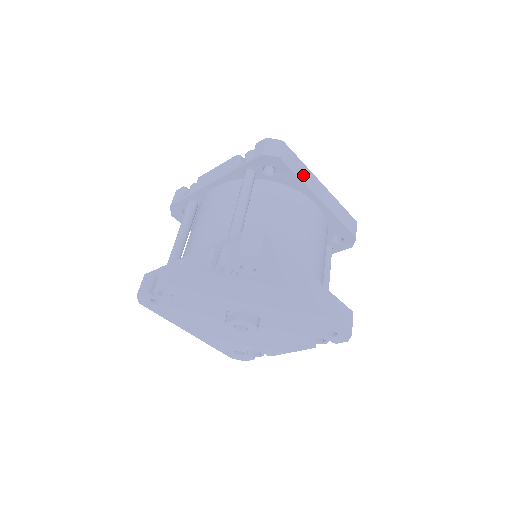
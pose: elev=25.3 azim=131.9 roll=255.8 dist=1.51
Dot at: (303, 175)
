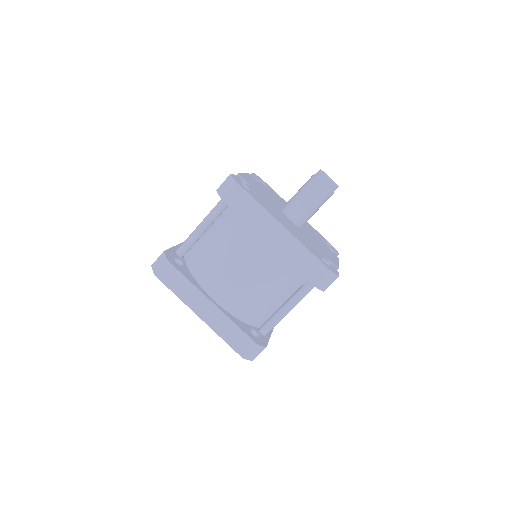
Dot at: (252, 216)
